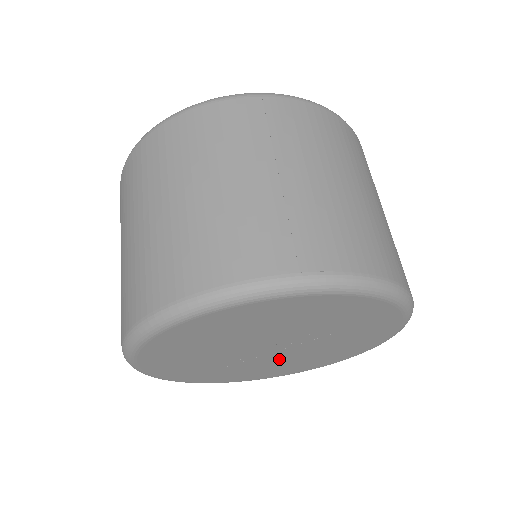
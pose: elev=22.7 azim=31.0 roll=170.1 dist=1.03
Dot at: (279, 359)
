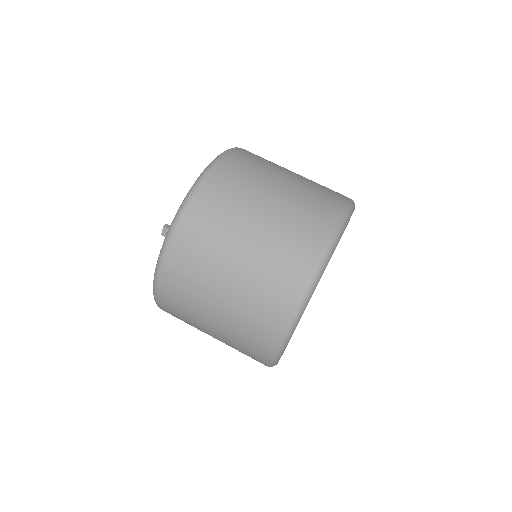
Dot at: occluded
